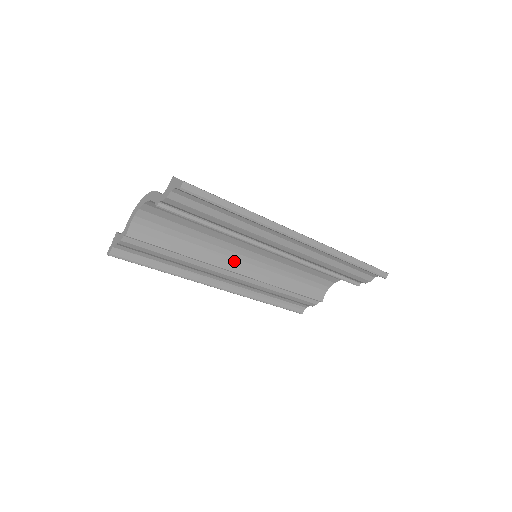
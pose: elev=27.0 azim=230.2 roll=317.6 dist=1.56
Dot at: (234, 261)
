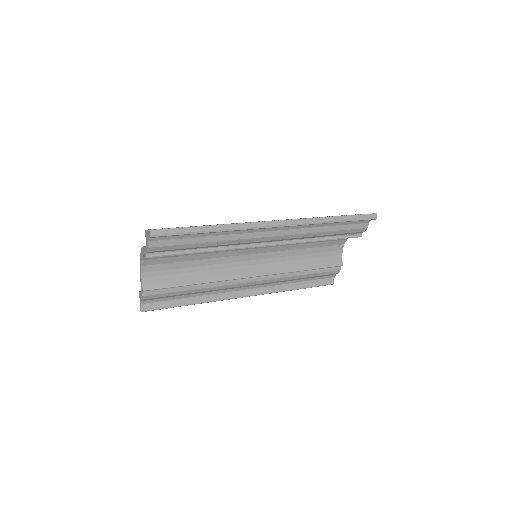
Dot at: (242, 269)
